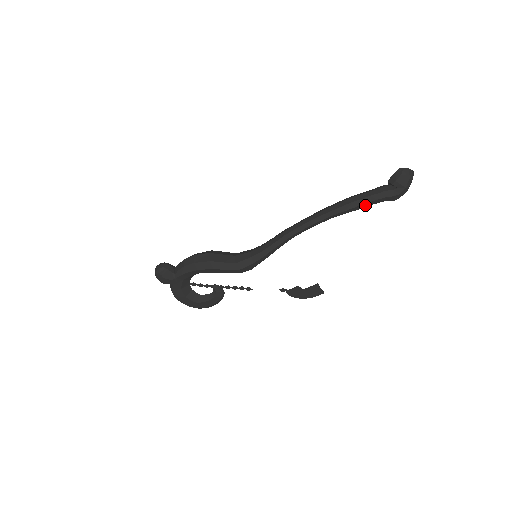
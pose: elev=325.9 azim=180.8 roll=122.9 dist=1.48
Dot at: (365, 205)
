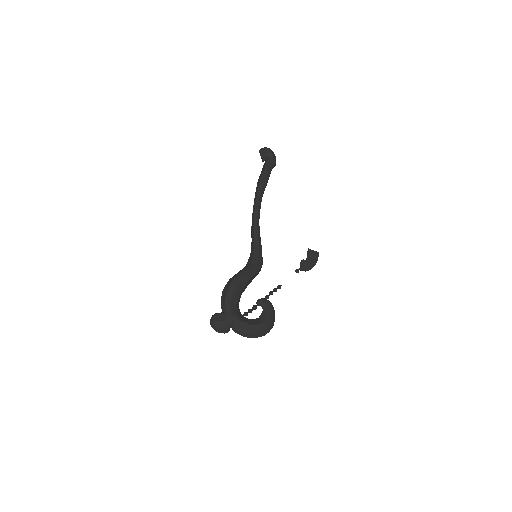
Dot at: (267, 175)
